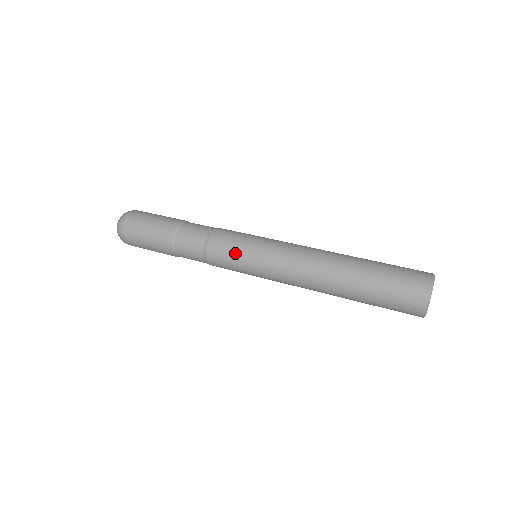
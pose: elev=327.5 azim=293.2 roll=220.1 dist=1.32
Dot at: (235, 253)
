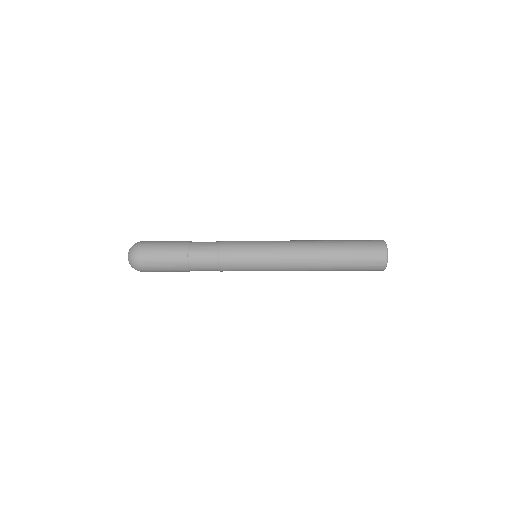
Dot at: (244, 265)
